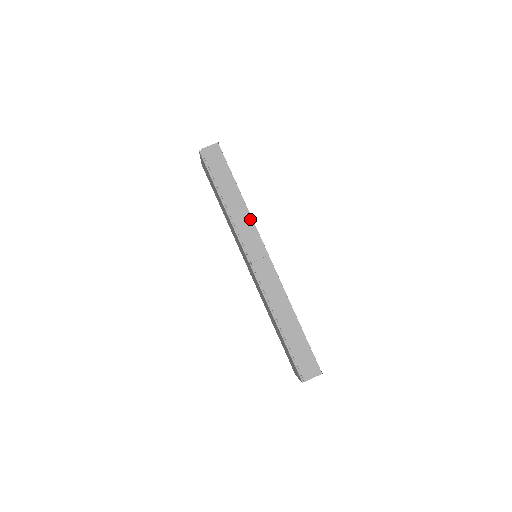
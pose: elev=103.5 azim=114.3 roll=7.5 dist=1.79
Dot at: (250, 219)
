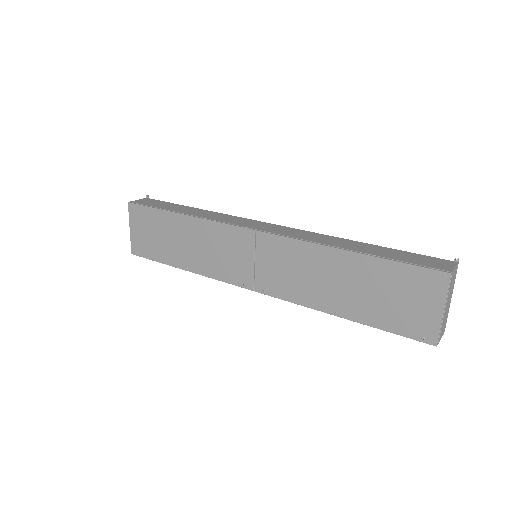
Dot at: (224, 215)
